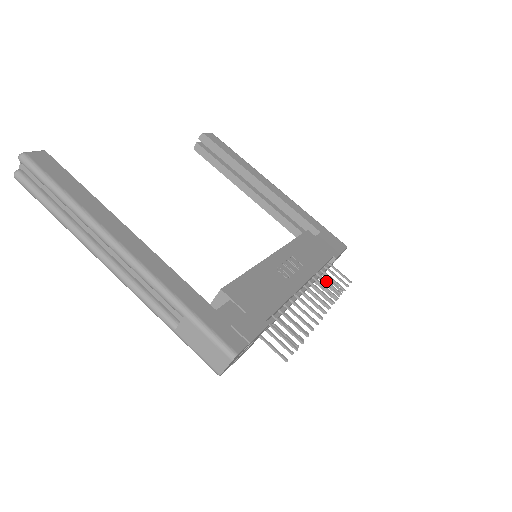
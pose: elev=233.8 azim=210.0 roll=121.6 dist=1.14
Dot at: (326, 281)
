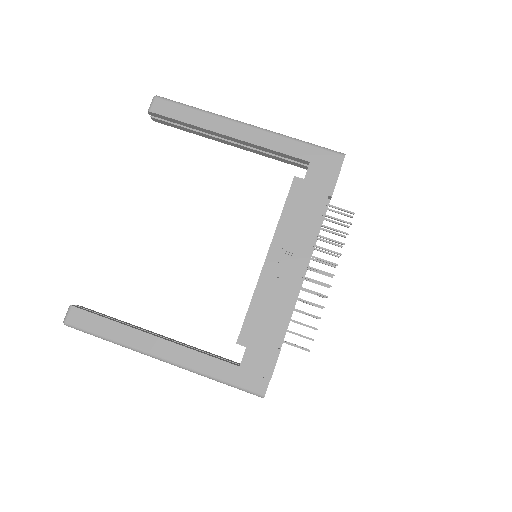
Dot at: (326, 239)
